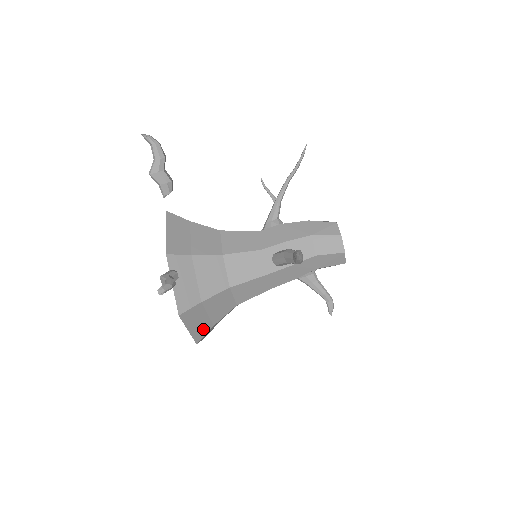
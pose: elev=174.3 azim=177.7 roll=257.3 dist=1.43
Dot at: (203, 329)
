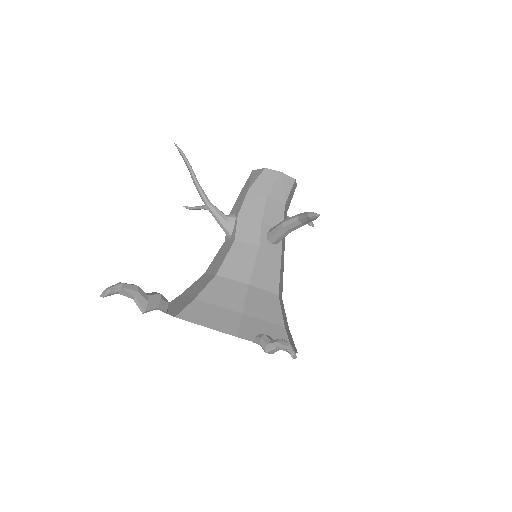
Dot at: (292, 340)
